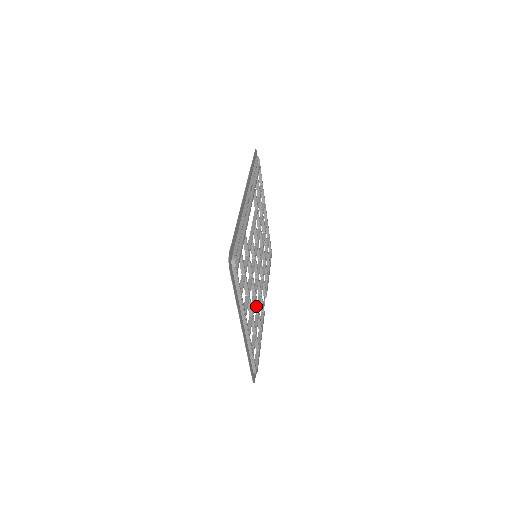
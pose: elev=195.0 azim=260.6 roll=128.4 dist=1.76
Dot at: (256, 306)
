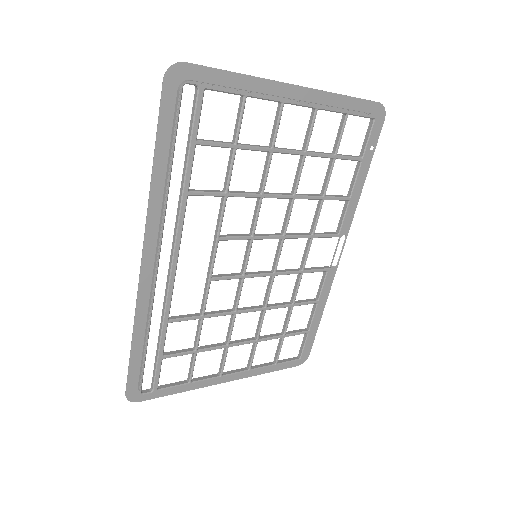
Dot at: (280, 307)
